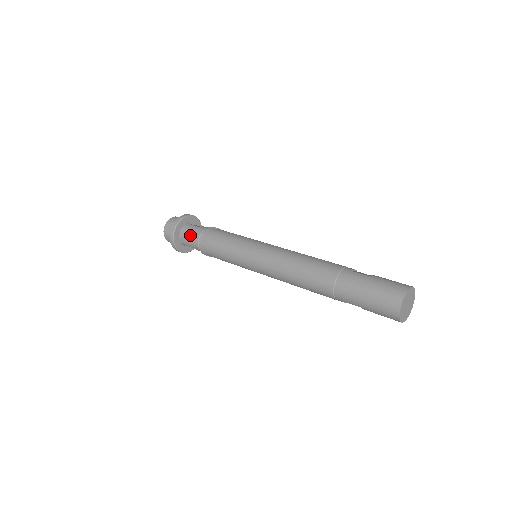
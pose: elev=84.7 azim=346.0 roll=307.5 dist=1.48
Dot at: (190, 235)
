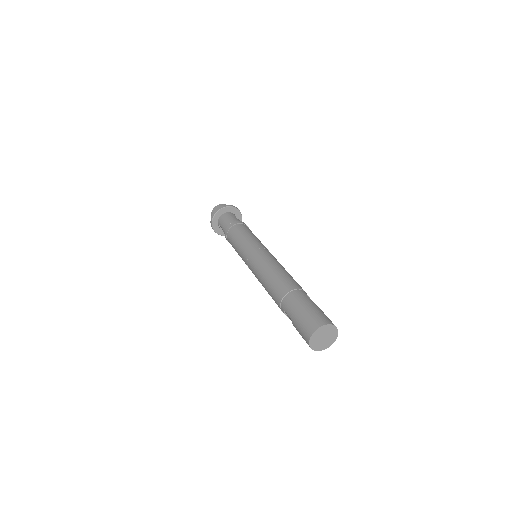
Dot at: (228, 218)
